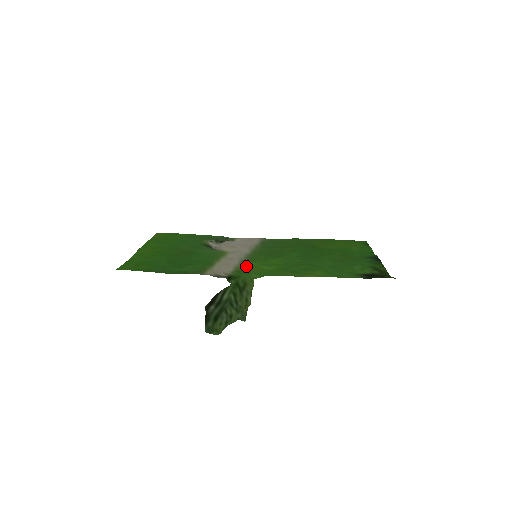
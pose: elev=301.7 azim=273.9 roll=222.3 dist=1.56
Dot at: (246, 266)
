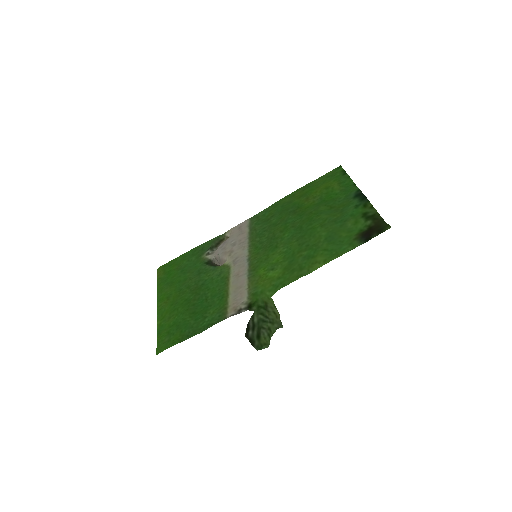
Dot at: (256, 282)
